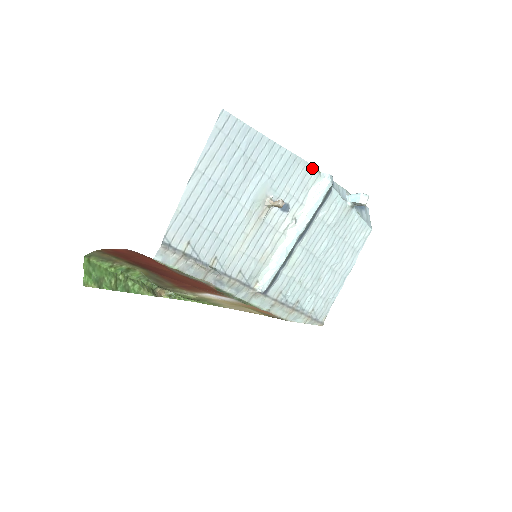
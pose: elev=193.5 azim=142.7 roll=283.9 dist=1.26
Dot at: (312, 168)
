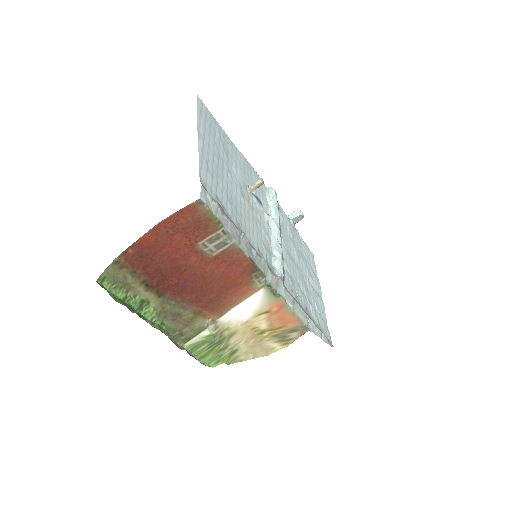
Dot at: (259, 177)
